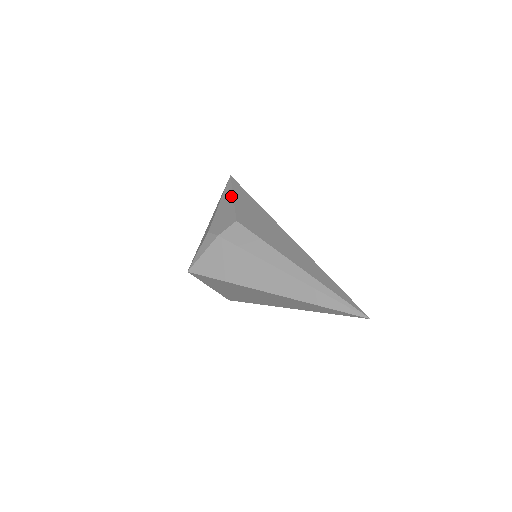
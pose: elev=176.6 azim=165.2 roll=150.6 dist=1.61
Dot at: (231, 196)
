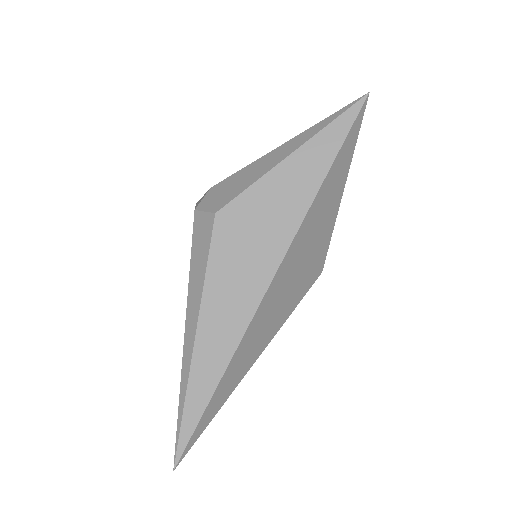
Dot at: (291, 150)
